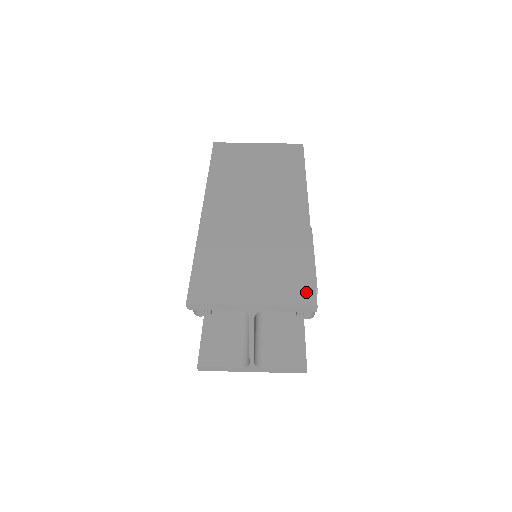
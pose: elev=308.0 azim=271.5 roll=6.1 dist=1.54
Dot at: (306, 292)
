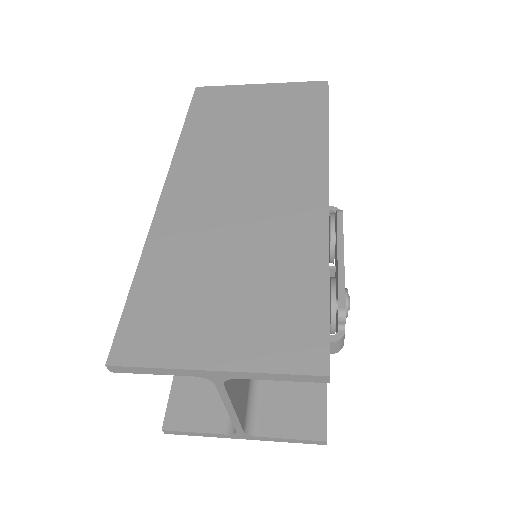
Dot at: (311, 345)
